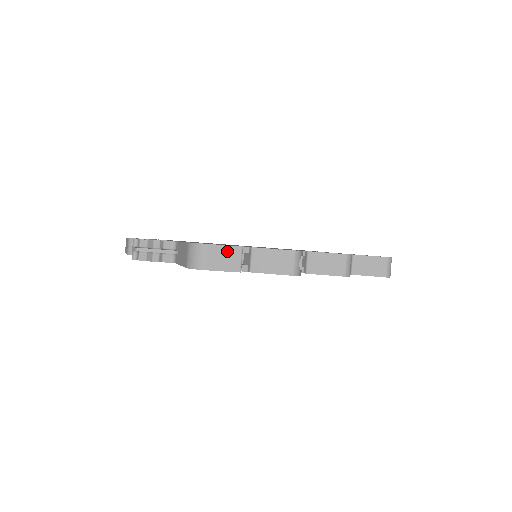
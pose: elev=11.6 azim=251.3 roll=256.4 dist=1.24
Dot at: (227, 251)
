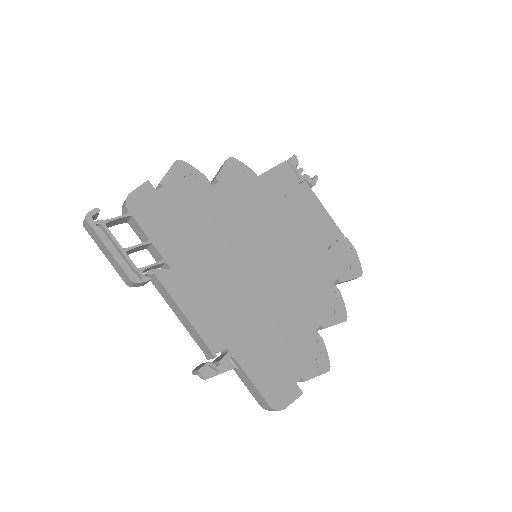
Dot at: (293, 400)
